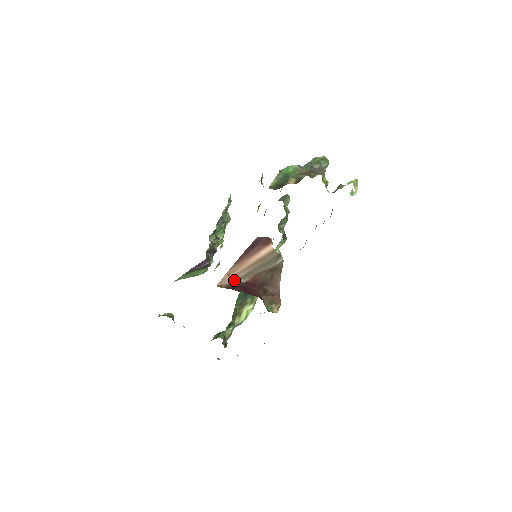
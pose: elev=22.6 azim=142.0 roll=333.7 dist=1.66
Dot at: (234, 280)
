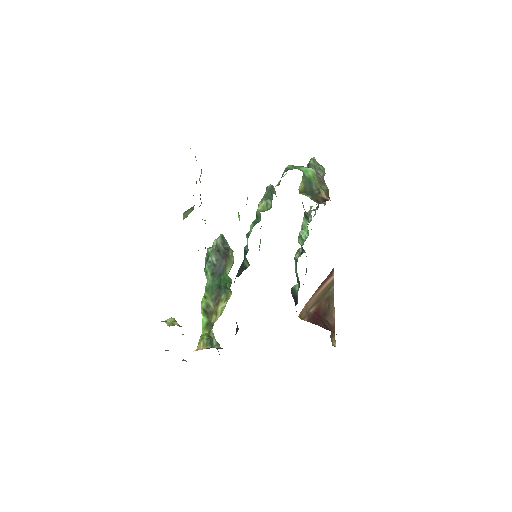
Dot at: (308, 310)
